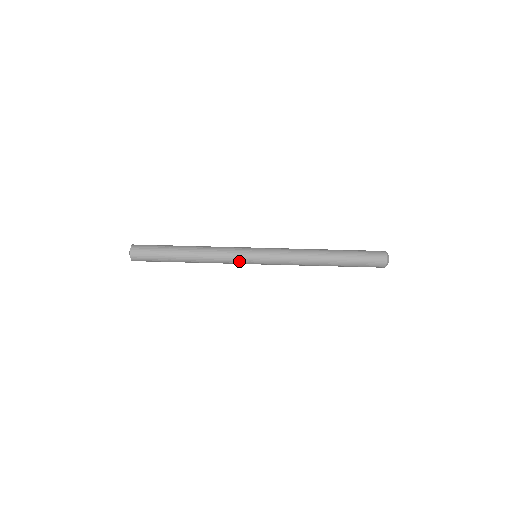
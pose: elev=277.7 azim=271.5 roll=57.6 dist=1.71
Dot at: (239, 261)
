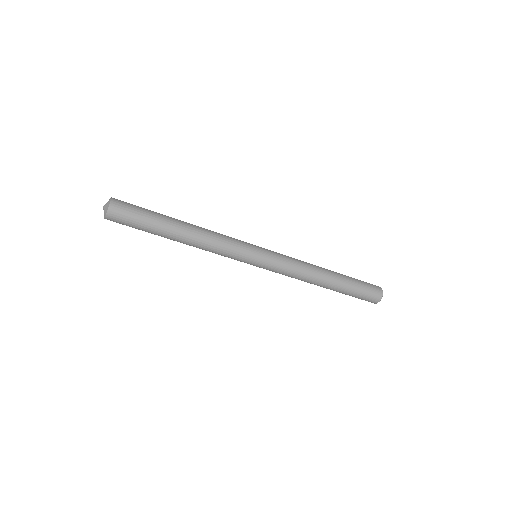
Dot at: (237, 259)
